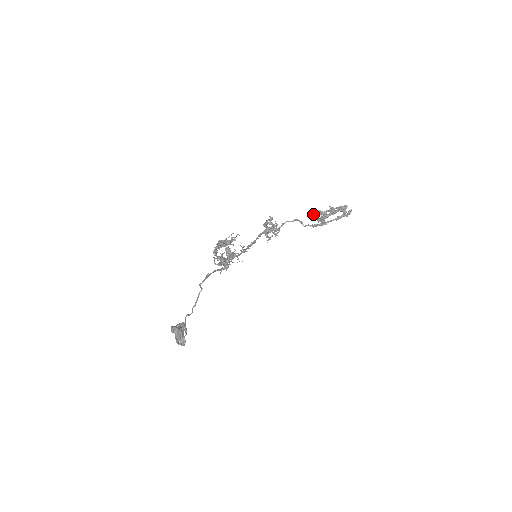
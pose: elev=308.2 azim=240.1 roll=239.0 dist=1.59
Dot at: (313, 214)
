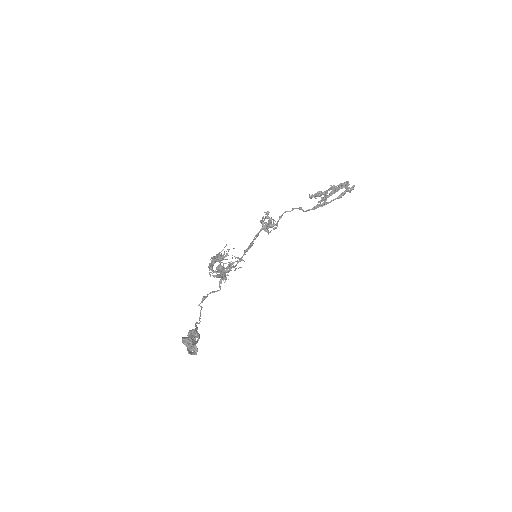
Dot at: (313, 196)
